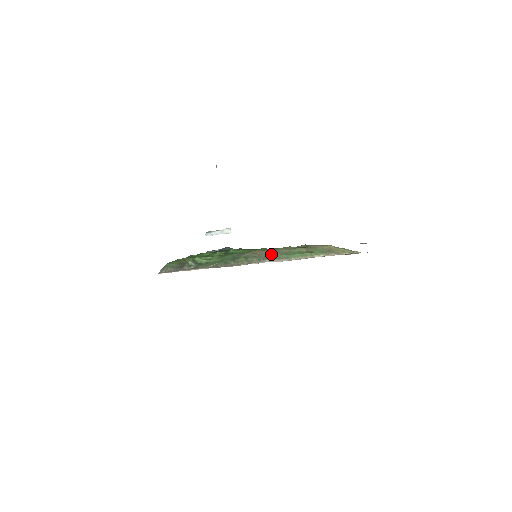
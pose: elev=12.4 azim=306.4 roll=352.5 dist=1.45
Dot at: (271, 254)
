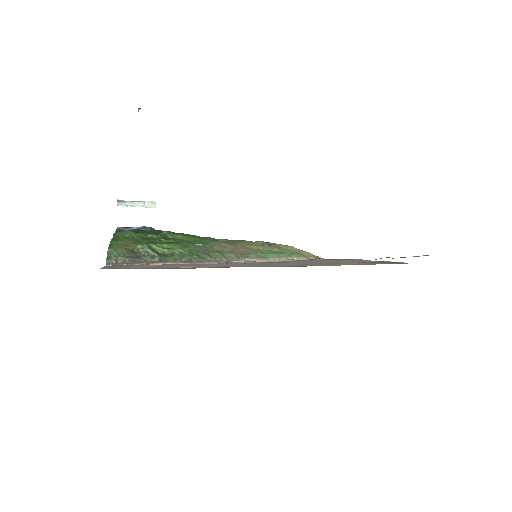
Dot at: (244, 250)
